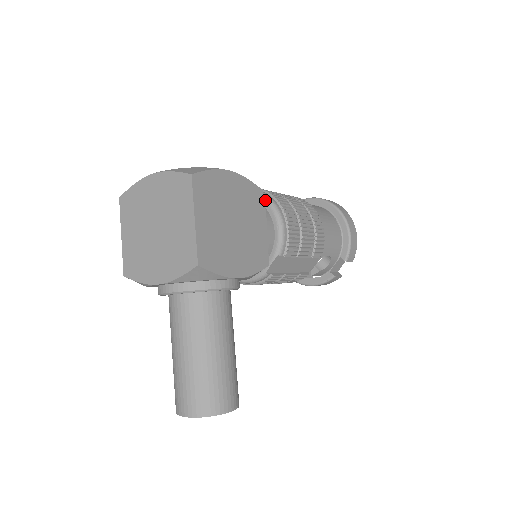
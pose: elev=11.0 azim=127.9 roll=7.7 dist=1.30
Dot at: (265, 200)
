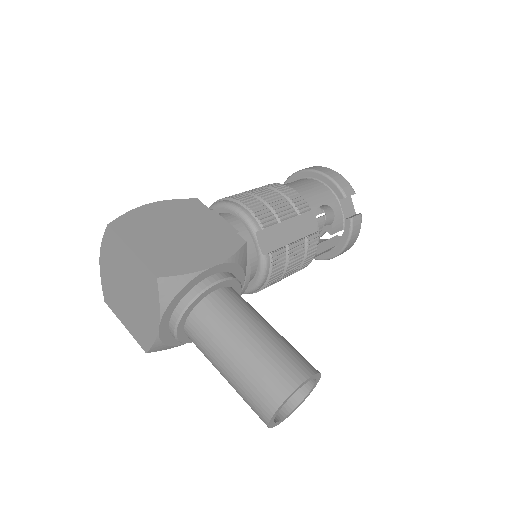
Dot at: (215, 207)
